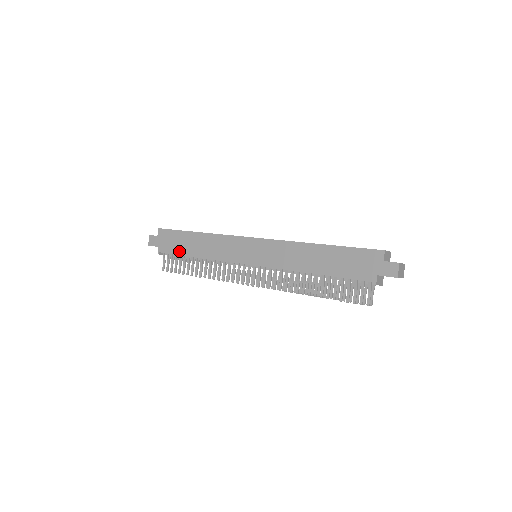
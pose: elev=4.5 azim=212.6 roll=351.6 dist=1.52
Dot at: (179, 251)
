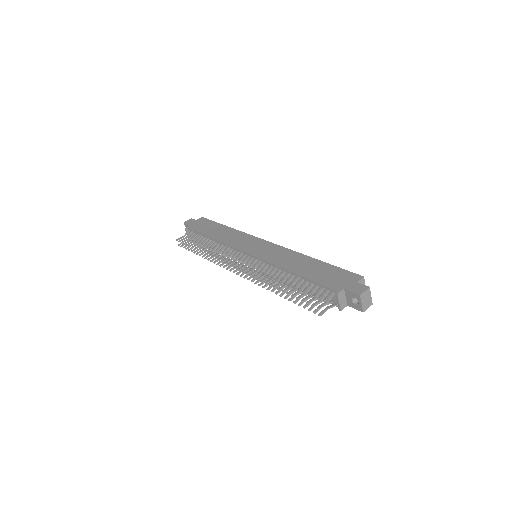
Dot at: (202, 231)
